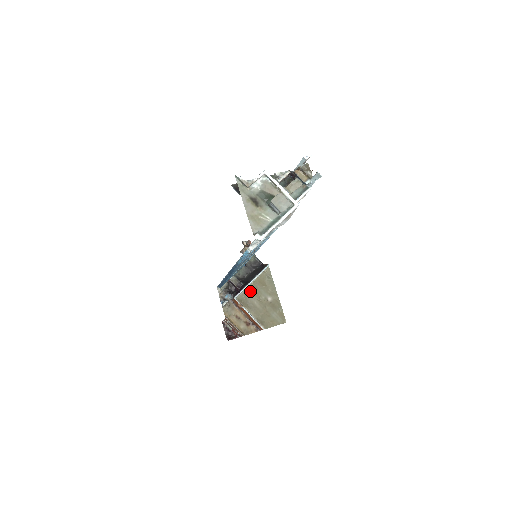
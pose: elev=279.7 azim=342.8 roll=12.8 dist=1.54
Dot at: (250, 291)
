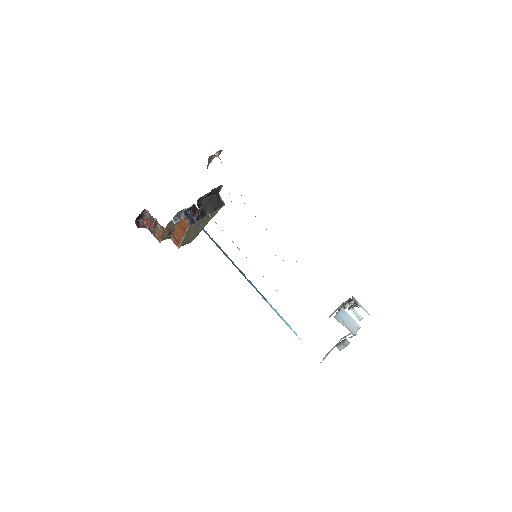
Dot at: (199, 221)
